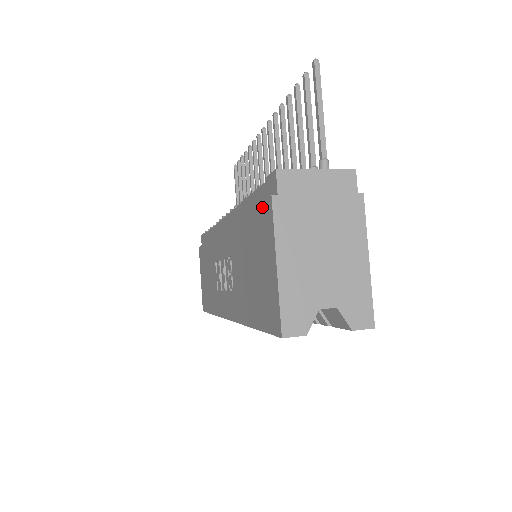
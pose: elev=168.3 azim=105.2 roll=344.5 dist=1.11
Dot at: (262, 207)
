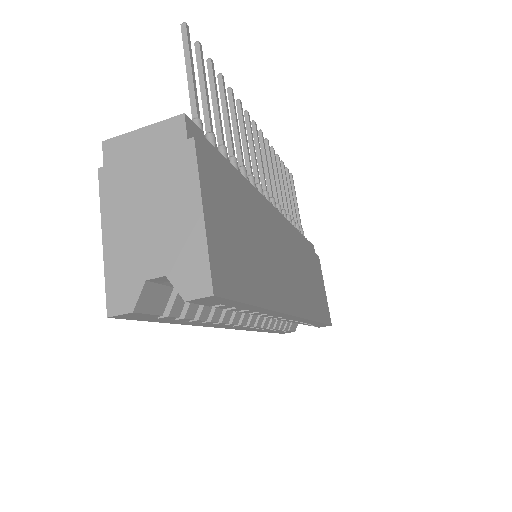
Dot at: occluded
